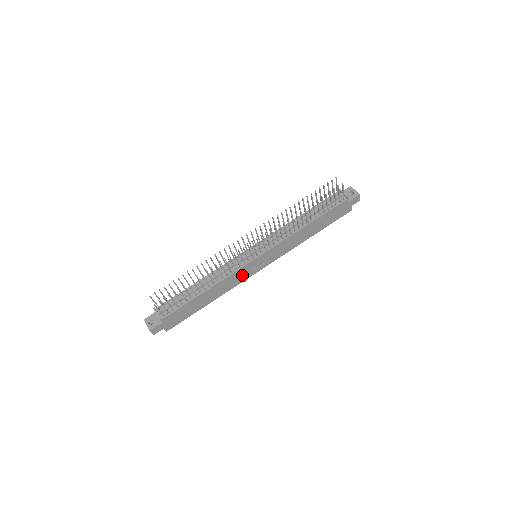
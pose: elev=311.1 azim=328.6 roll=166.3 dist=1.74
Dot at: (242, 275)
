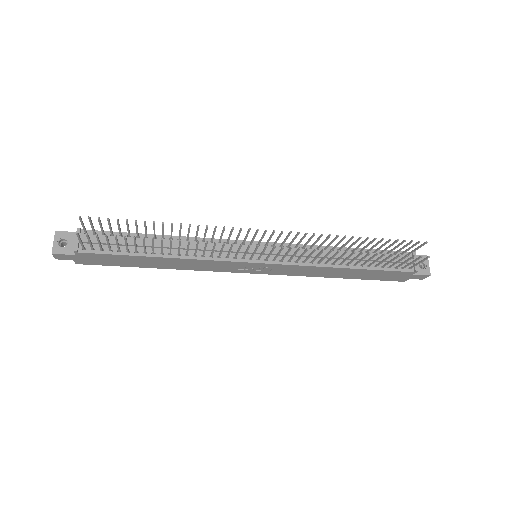
Dot at: (222, 266)
